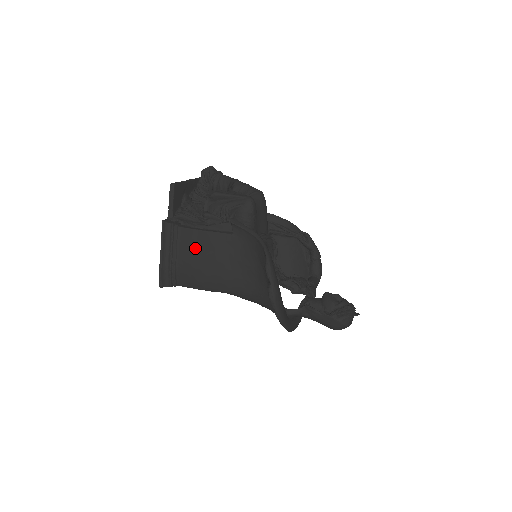
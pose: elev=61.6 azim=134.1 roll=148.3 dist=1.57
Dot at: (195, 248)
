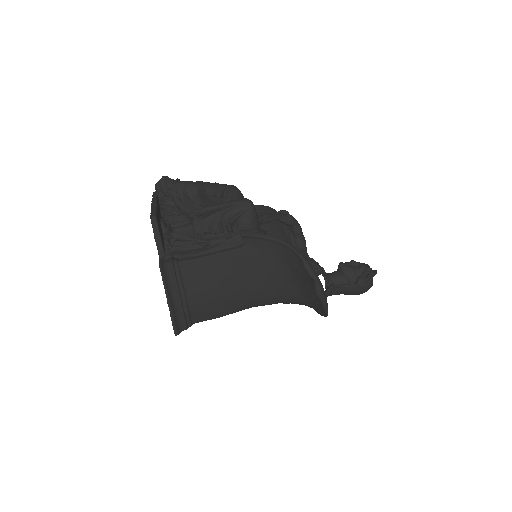
Dot at: (206, 278)
